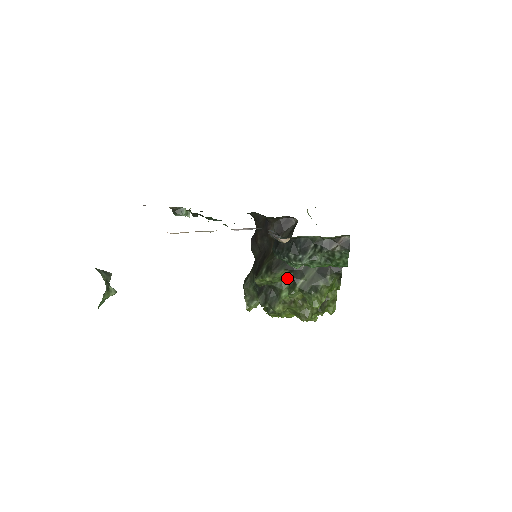
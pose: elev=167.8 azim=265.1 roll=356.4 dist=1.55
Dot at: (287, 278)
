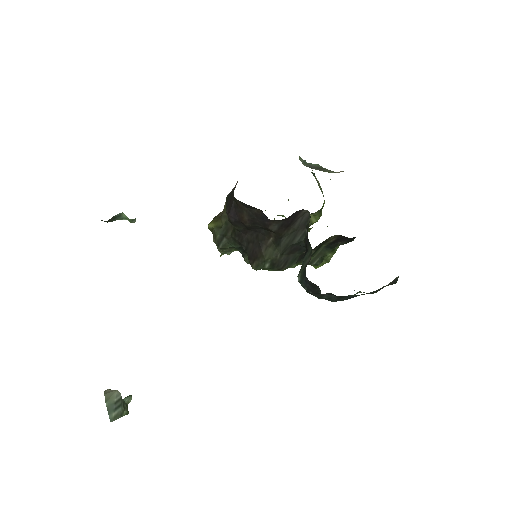
Dot at: occluded
